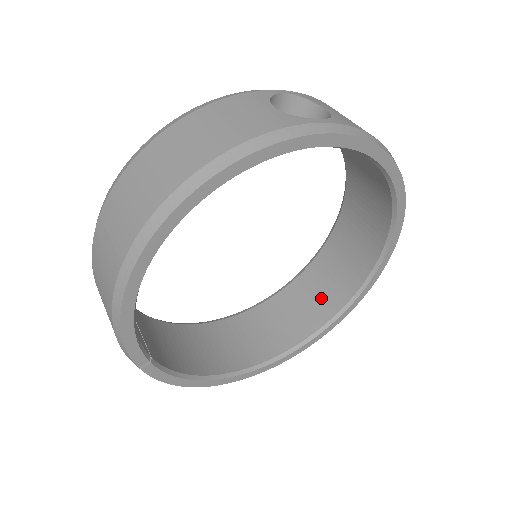
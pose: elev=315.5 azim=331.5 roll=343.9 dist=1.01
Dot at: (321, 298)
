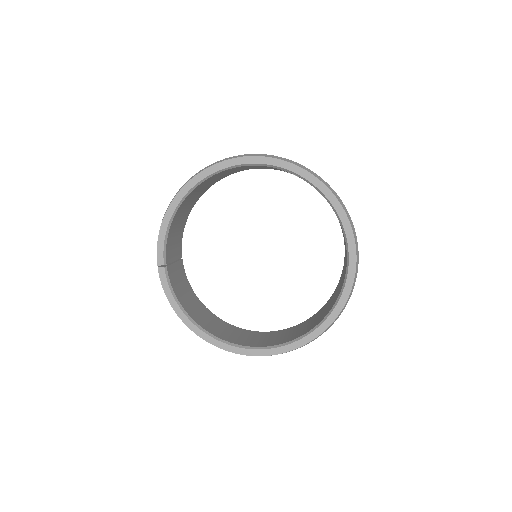
Dot at: (297, 332)
